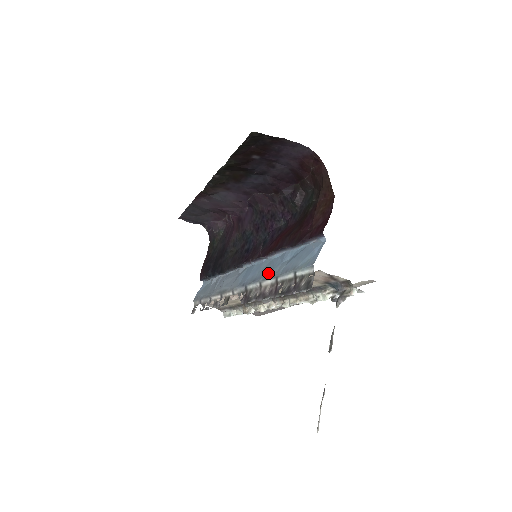
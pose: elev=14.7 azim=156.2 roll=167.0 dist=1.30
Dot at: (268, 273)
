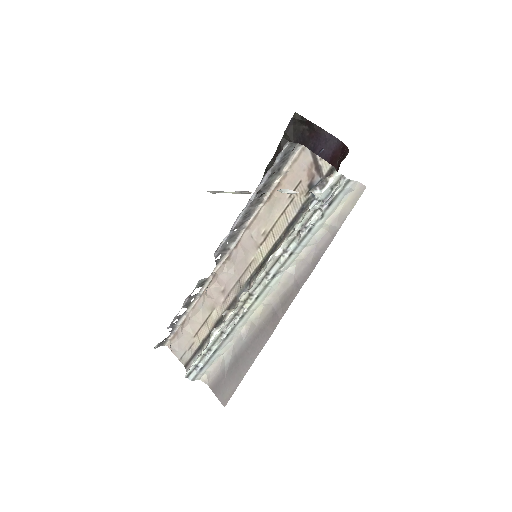
Dot at: occluded
